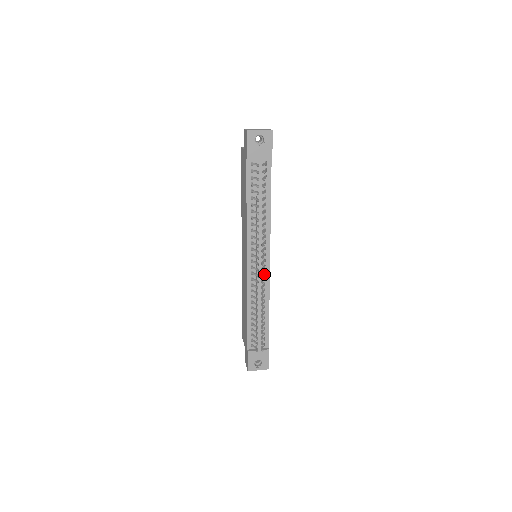
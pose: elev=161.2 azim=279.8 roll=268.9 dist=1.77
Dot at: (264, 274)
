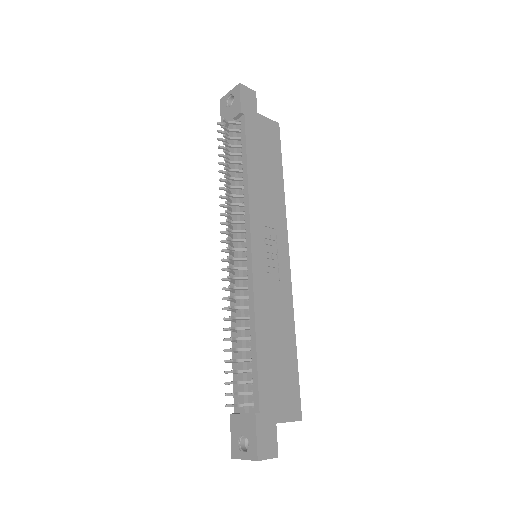
Dot at: (247, 272)
